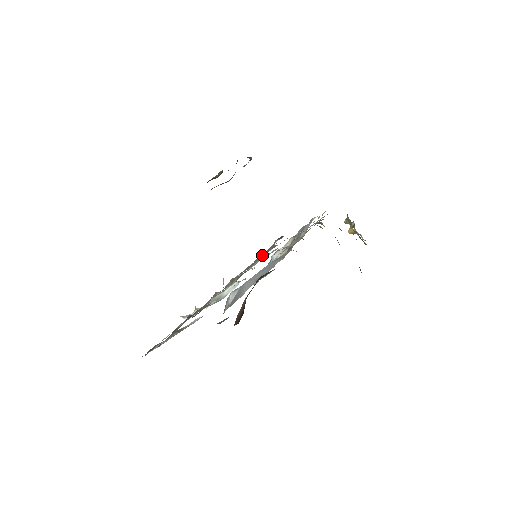
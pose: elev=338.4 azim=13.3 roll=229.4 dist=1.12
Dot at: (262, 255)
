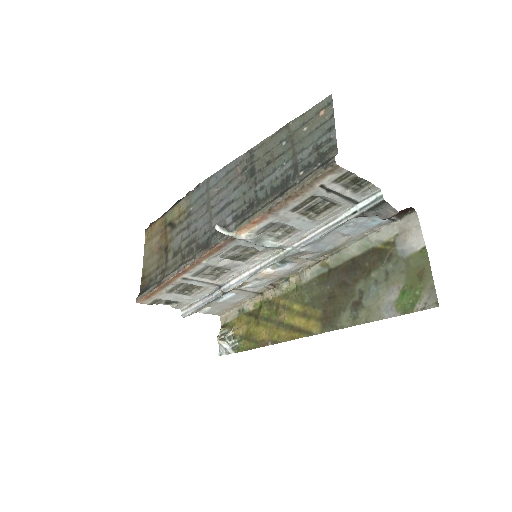
Dot at: (183, 288)
